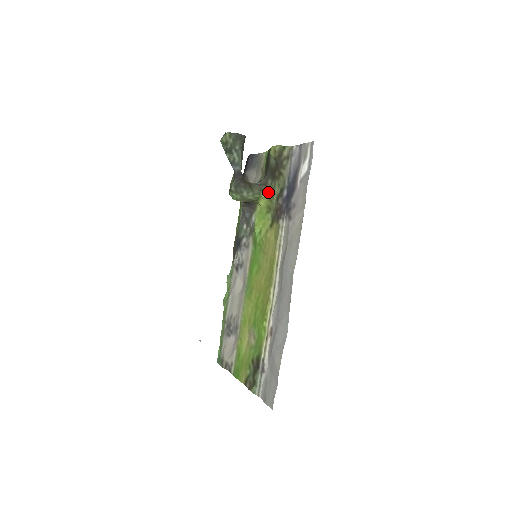
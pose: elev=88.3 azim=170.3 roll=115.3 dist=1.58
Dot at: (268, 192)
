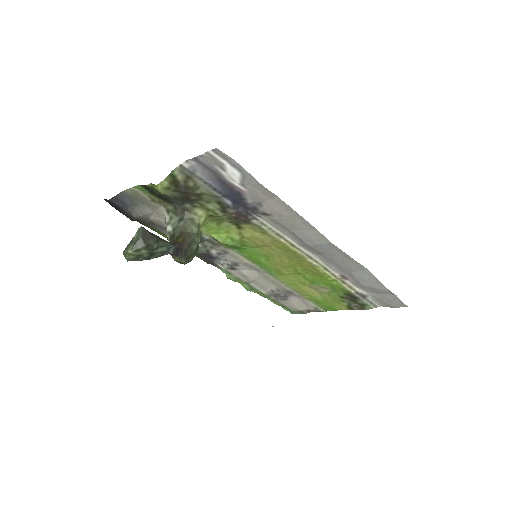
Dot at: (200, 214)
